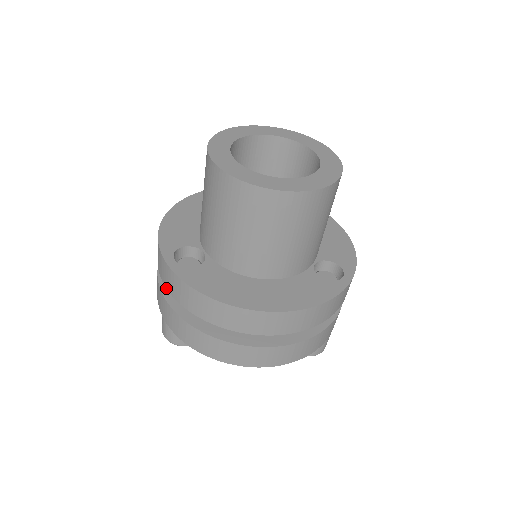
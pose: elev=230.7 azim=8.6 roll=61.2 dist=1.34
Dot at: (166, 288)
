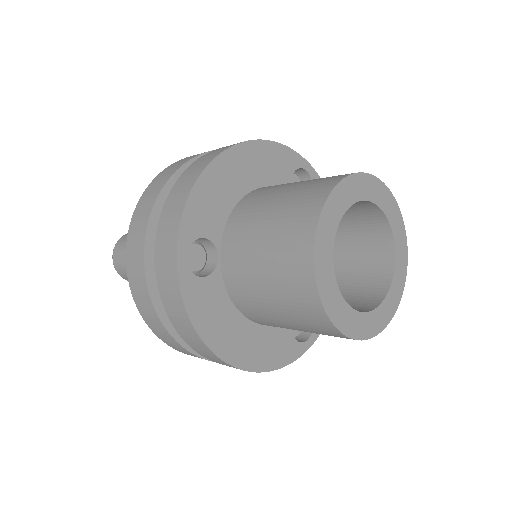
Dot at: (155, 261)
